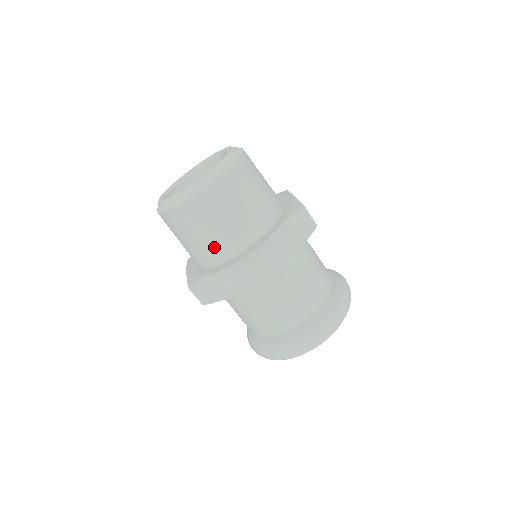
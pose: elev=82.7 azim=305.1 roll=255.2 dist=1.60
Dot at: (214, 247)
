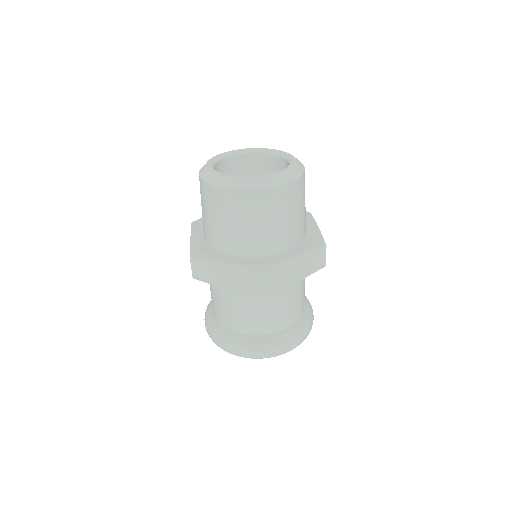
Dot at: (235, 240)
